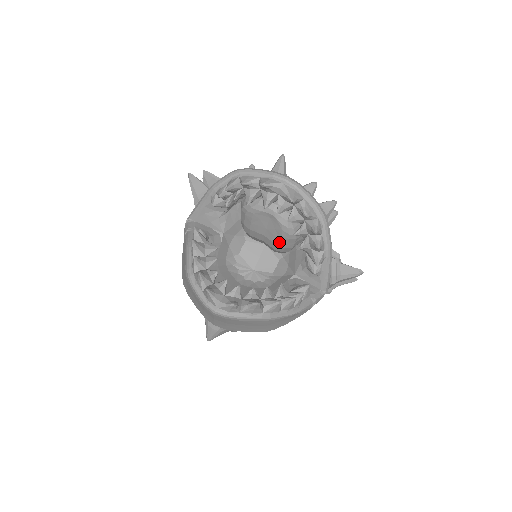
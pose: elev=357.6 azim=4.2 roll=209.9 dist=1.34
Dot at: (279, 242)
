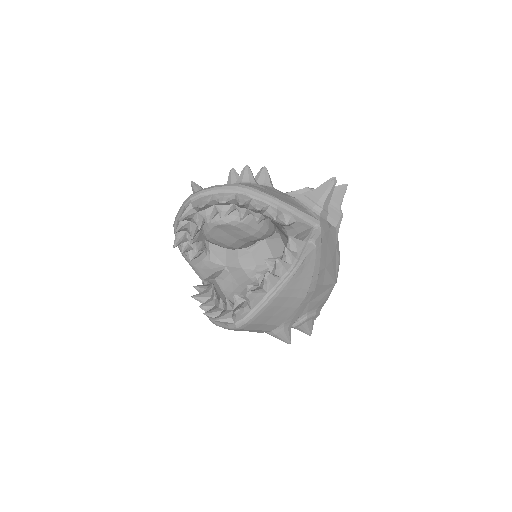
Dot at: (248, 233)
